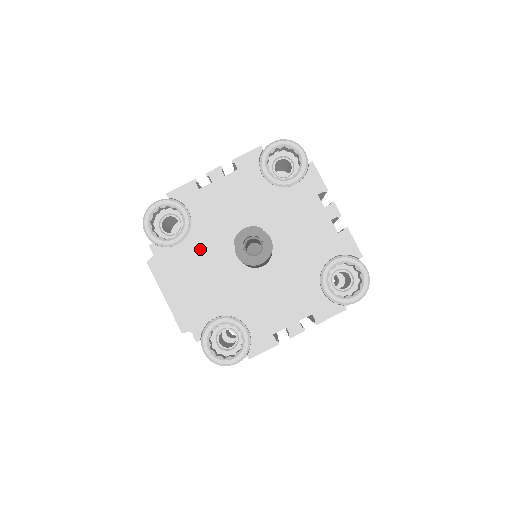
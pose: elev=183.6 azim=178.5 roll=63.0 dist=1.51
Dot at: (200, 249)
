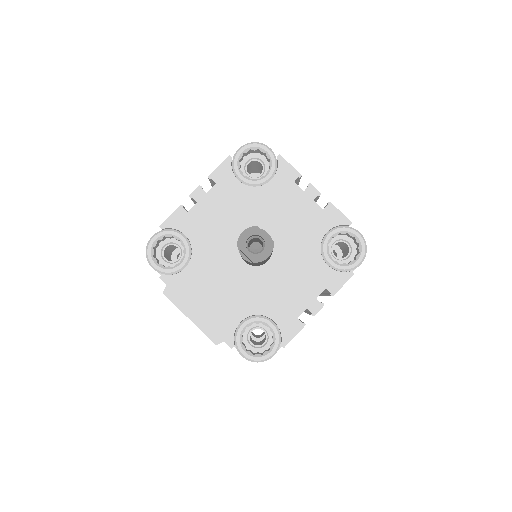
Dot at: (207, 265)
